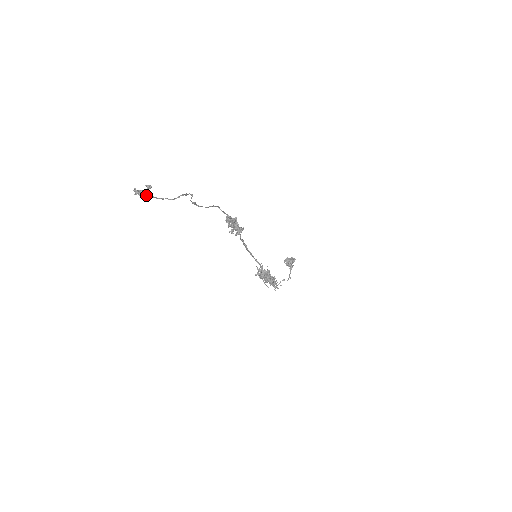
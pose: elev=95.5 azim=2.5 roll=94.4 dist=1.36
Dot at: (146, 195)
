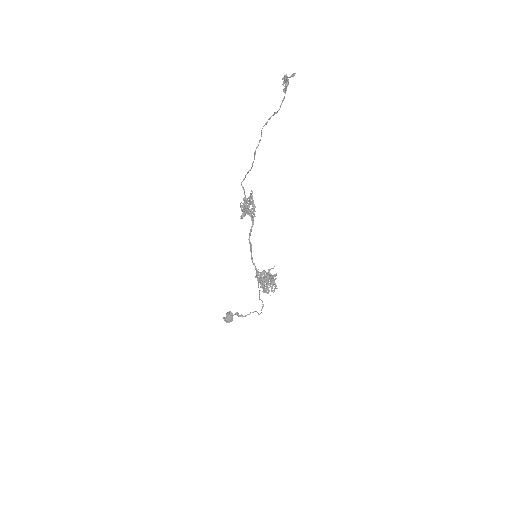
Dot at: (288, 84)
